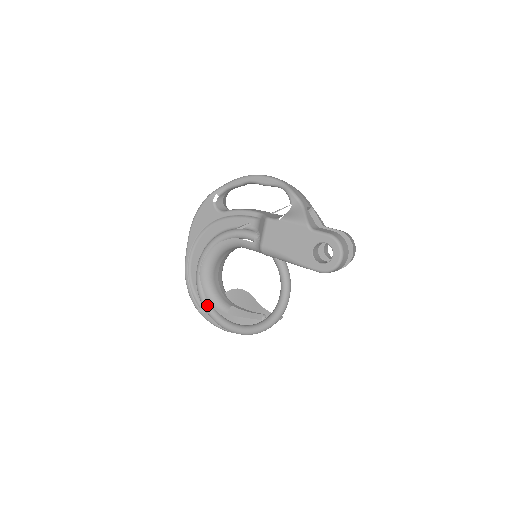
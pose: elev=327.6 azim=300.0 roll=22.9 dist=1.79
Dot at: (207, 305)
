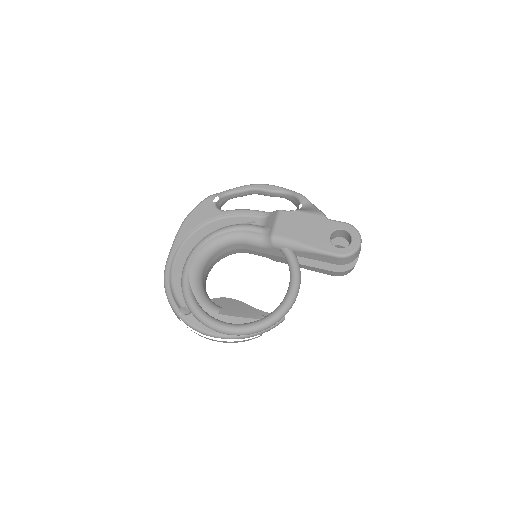
Dot at: (194, 302)
